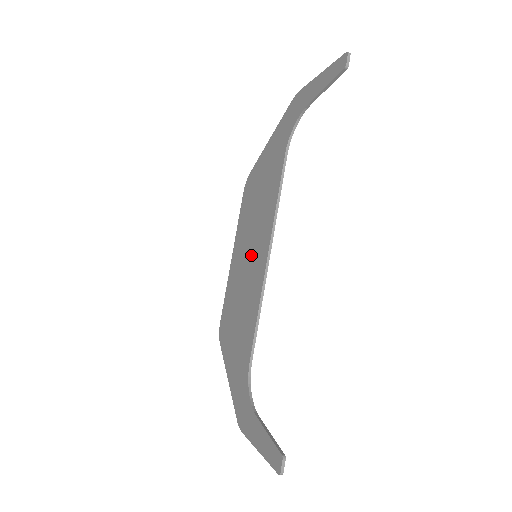
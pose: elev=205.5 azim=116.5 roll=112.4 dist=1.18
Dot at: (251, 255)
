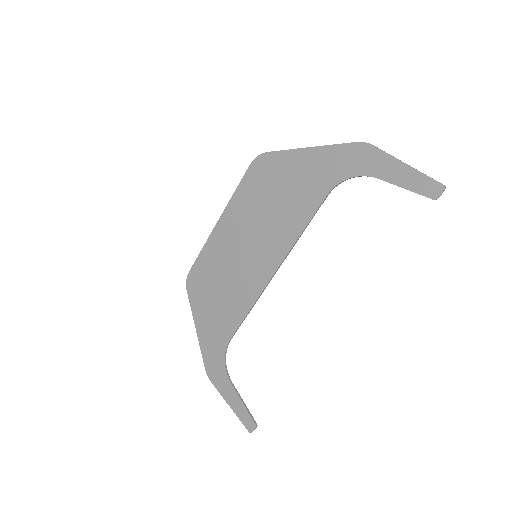
Dot at: (250, 251)
